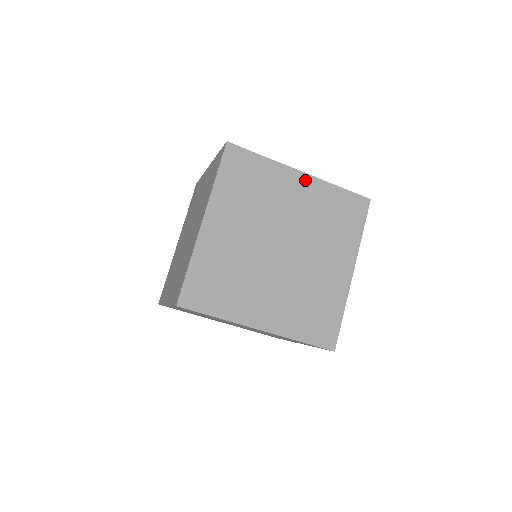
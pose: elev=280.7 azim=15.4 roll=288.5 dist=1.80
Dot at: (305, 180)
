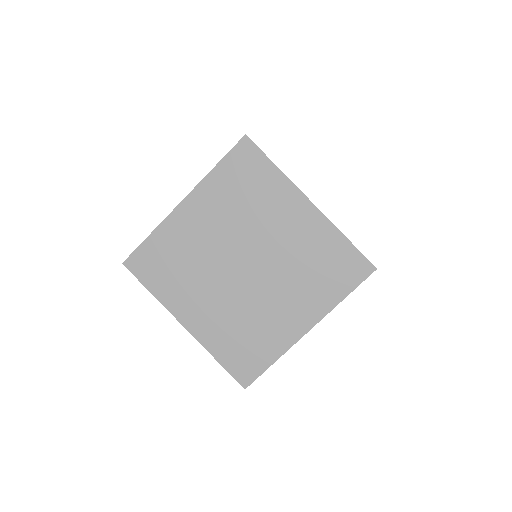
Dot at: (309, 212)
